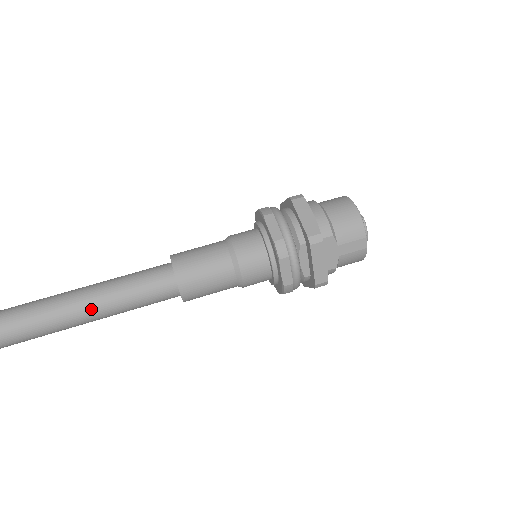
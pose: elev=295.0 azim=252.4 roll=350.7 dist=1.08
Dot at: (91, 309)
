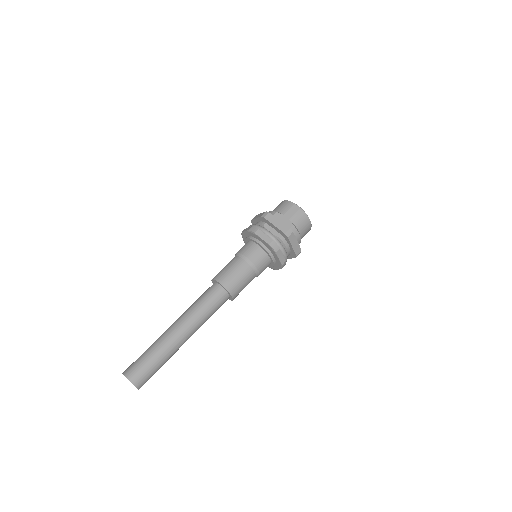
Dot at: (182, 322)
